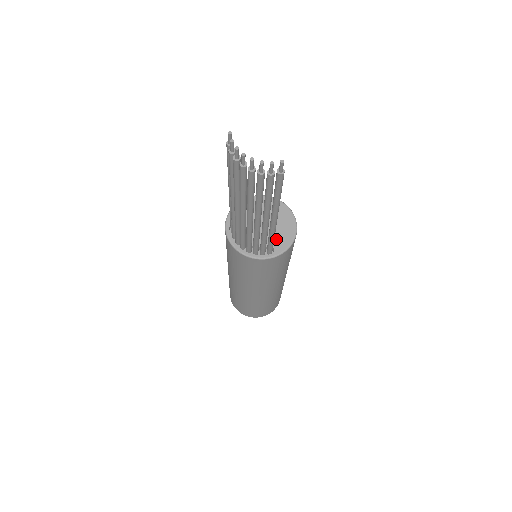
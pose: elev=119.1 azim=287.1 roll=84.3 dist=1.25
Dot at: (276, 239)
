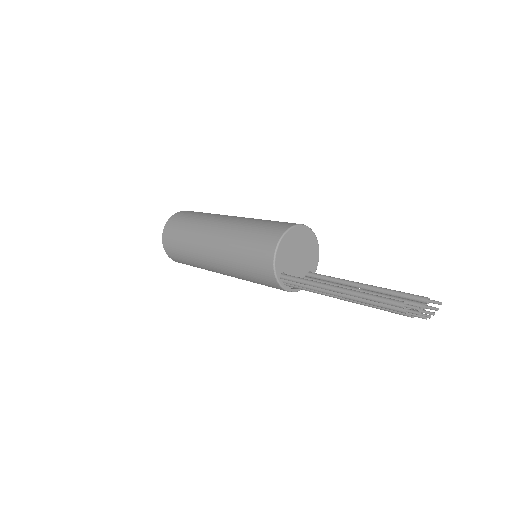
Dot at: (310, 262)
